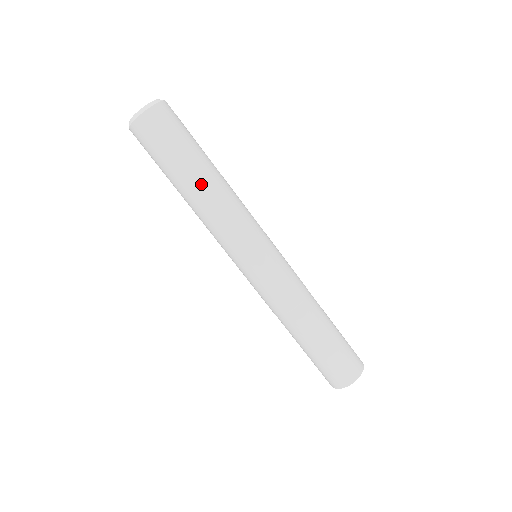
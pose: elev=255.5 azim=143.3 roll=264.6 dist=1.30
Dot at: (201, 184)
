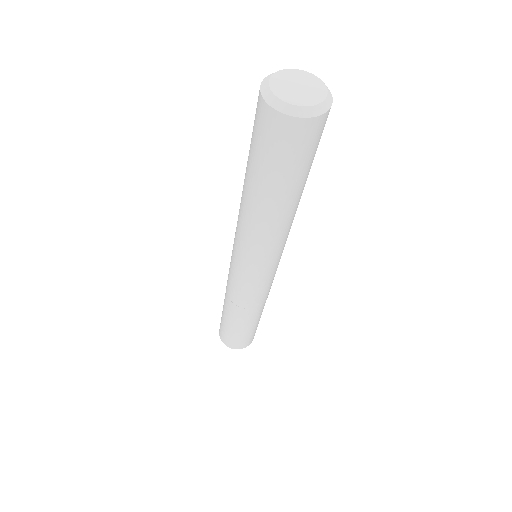
Dot at: (285, 209)
